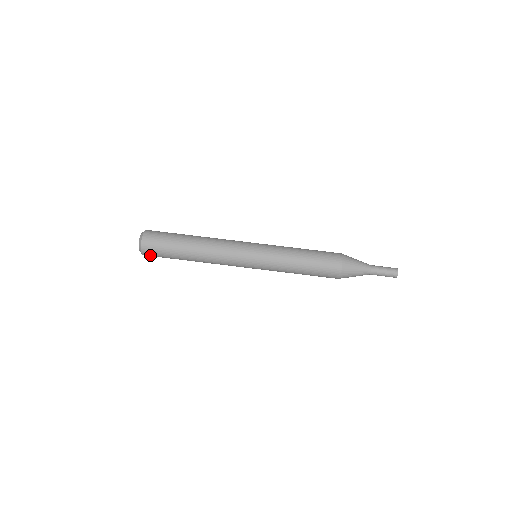
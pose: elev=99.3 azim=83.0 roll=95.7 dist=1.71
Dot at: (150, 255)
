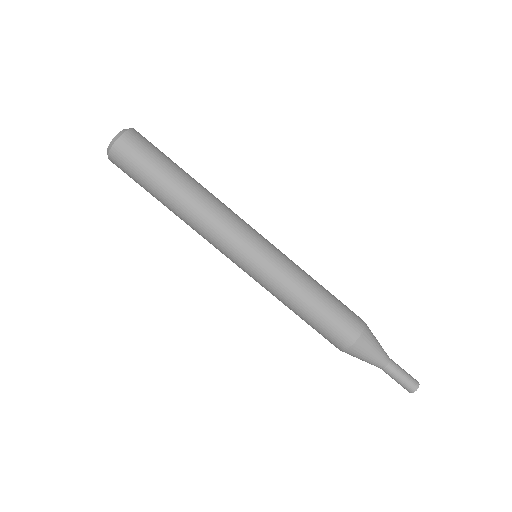
Dot at: occluded
